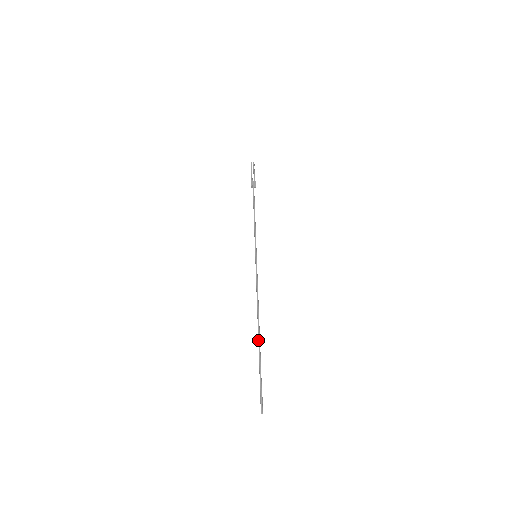
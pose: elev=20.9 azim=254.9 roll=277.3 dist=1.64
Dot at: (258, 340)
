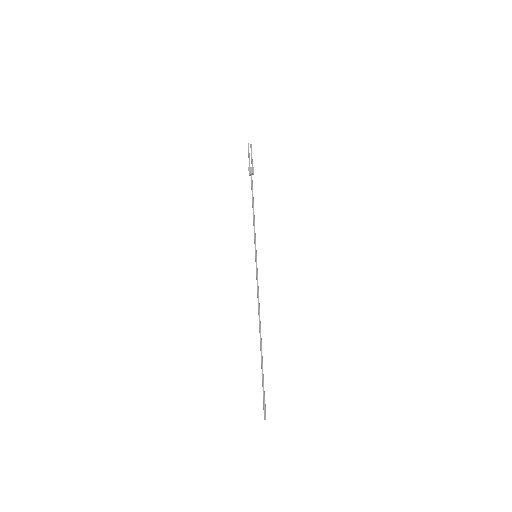
Dot at: (260, 347)
